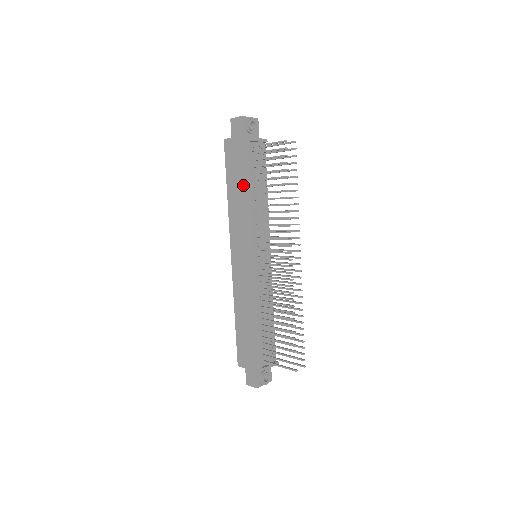
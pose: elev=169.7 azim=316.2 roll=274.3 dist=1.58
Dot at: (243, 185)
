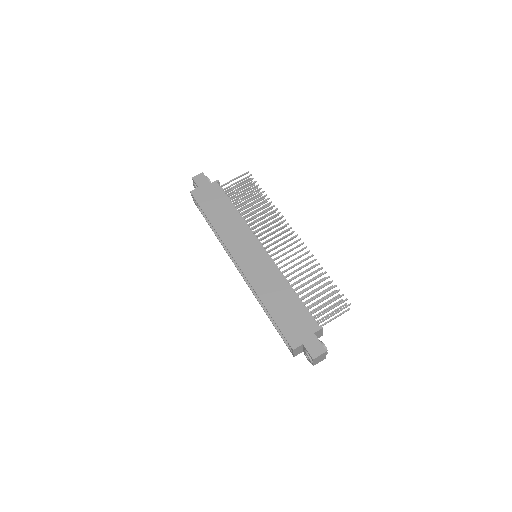
Dot at: (224, 208)
